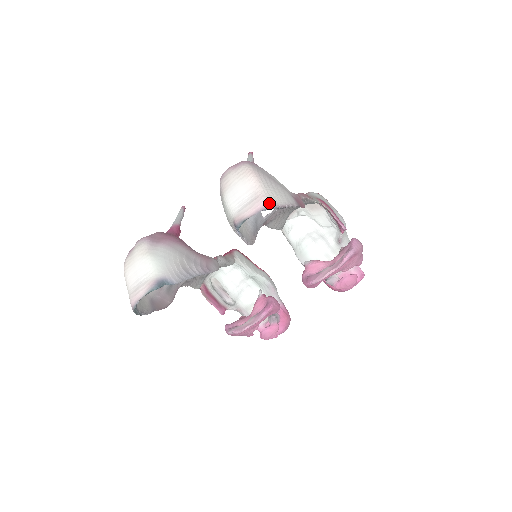
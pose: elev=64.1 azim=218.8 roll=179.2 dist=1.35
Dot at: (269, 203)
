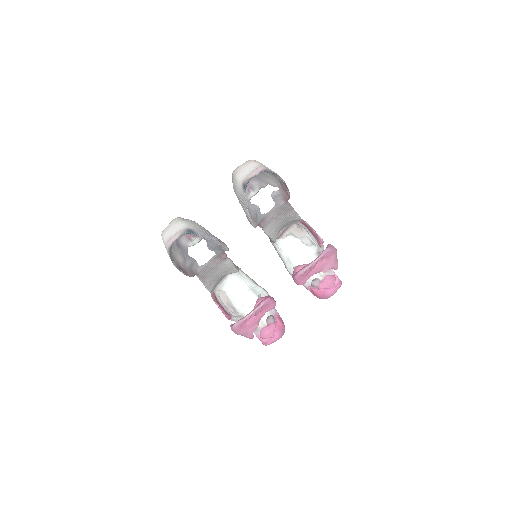
Dot at: (266, 168)
